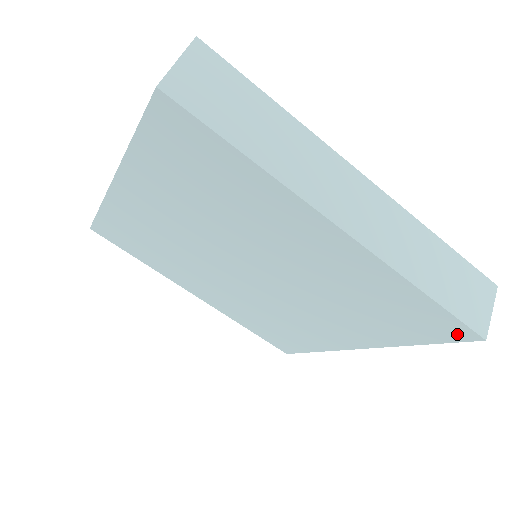
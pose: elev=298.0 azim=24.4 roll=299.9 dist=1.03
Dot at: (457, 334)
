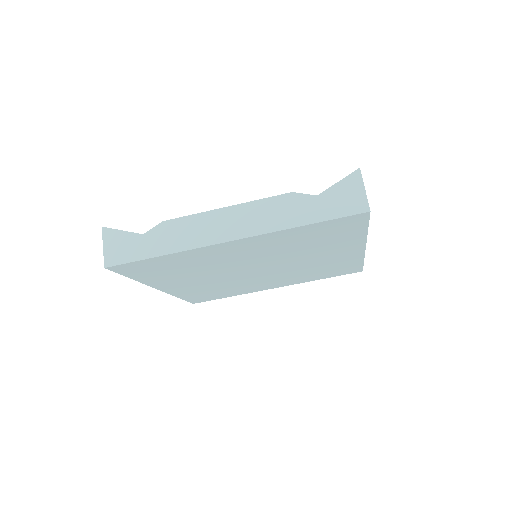
Dot at: (353, 272)
